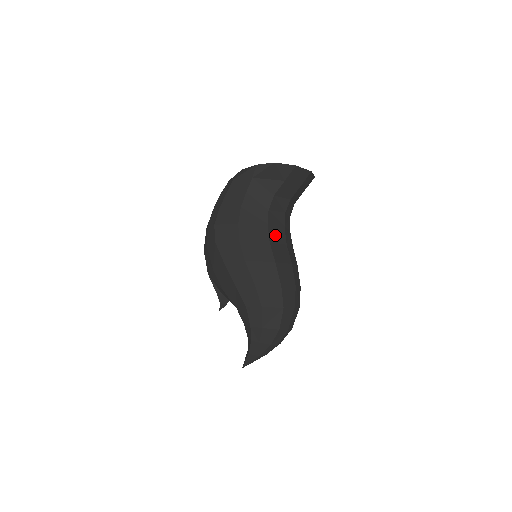
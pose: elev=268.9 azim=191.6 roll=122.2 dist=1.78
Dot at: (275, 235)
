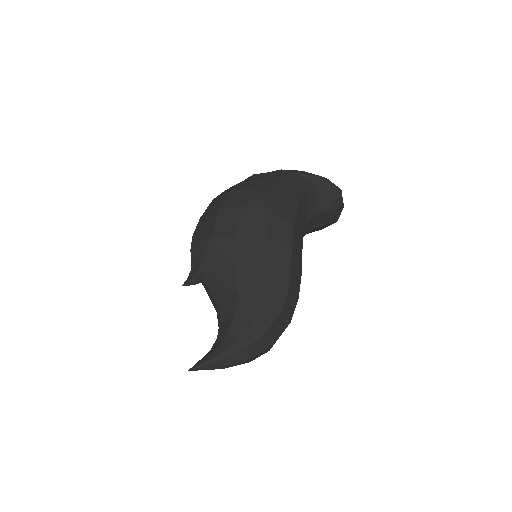
Dot at: occluded
